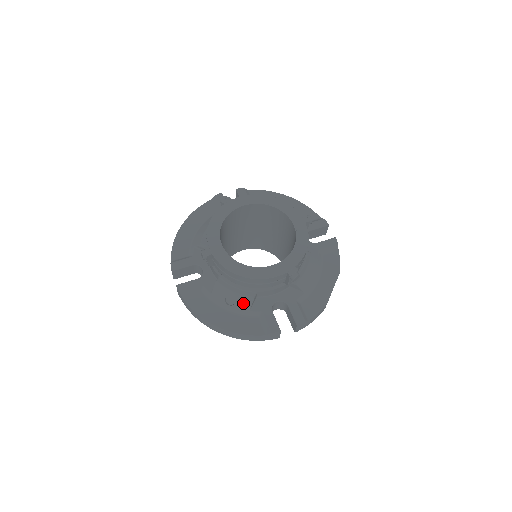
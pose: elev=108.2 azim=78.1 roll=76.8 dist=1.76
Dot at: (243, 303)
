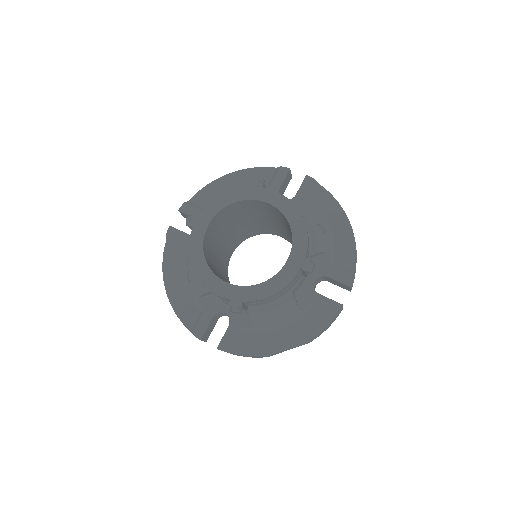
Dot at: (195, 288)
